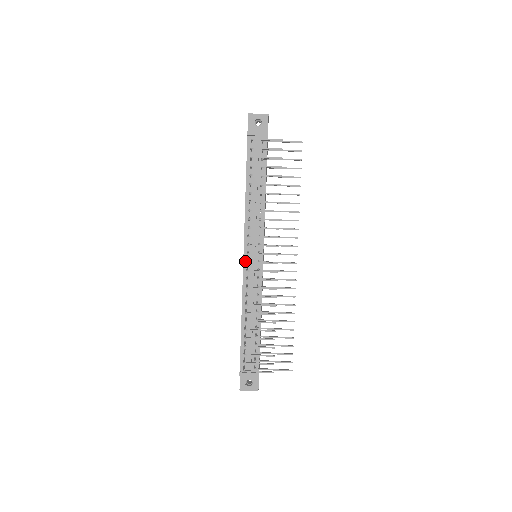
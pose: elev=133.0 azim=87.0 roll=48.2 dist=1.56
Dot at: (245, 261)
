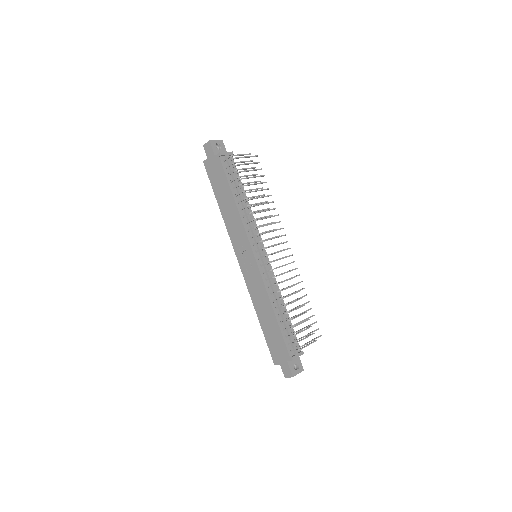
Dot at: (257, 259)
